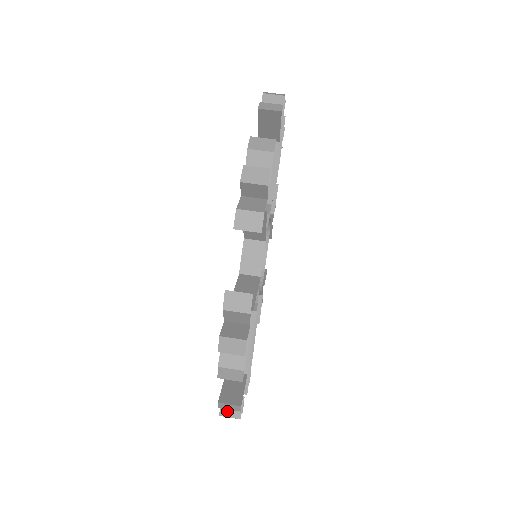
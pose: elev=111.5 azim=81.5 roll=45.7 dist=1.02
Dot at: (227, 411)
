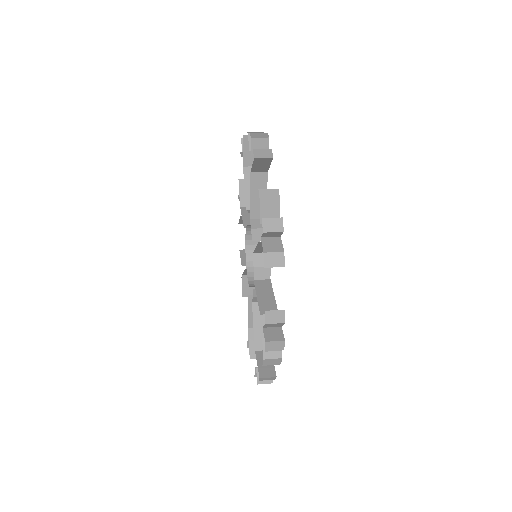
Dot at: (271, 338)
